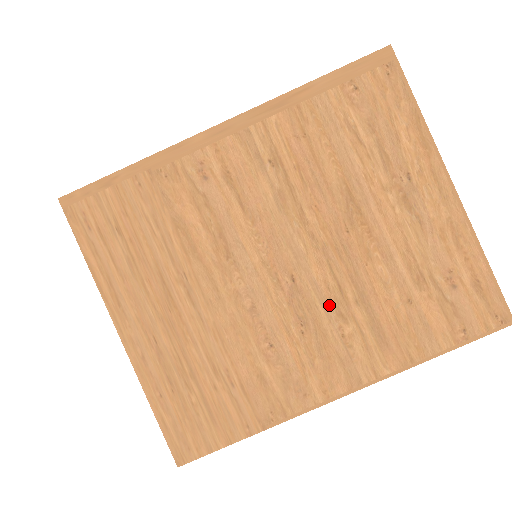
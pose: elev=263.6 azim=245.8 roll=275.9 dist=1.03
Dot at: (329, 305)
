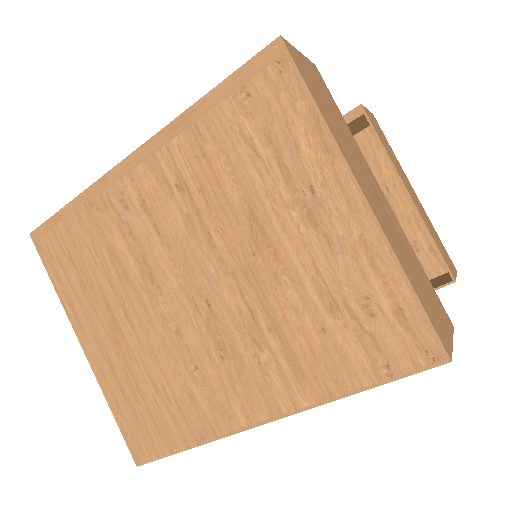
Dot at: (243, 331)
